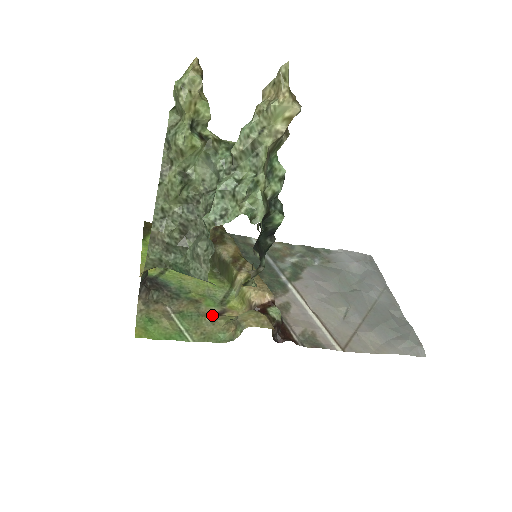
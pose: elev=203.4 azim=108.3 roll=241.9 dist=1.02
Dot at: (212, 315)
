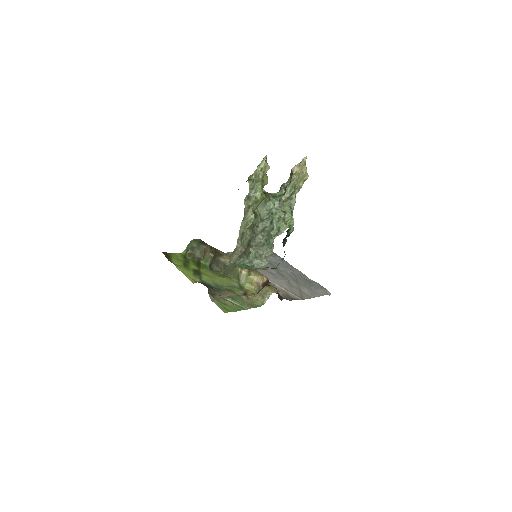
Dot at: (244, 295)
